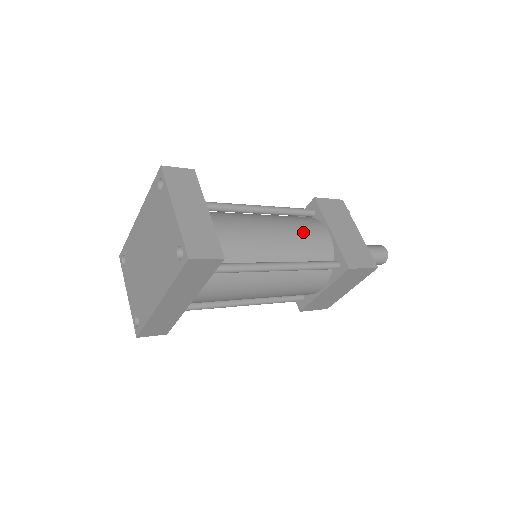
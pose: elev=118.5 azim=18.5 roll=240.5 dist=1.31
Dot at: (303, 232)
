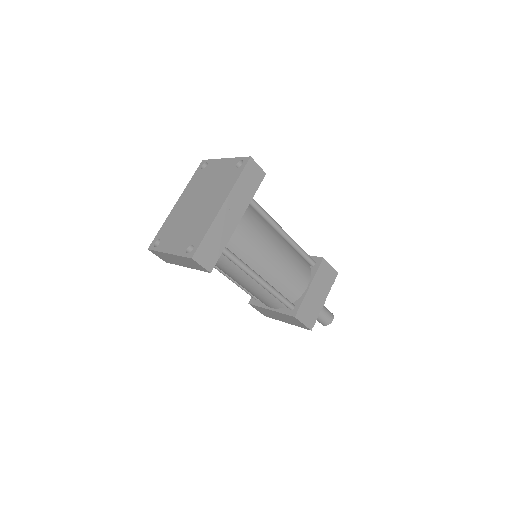
Dot at: occluded
